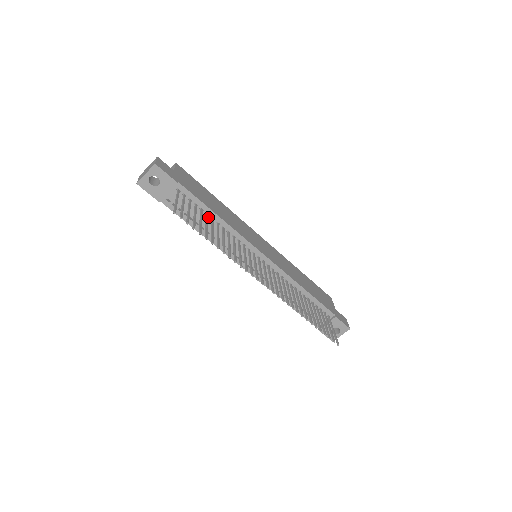
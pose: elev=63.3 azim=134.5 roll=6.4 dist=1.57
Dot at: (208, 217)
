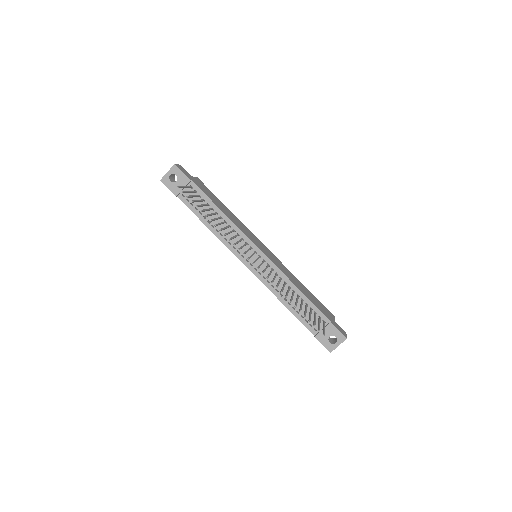
Dot at: (213, 212)
